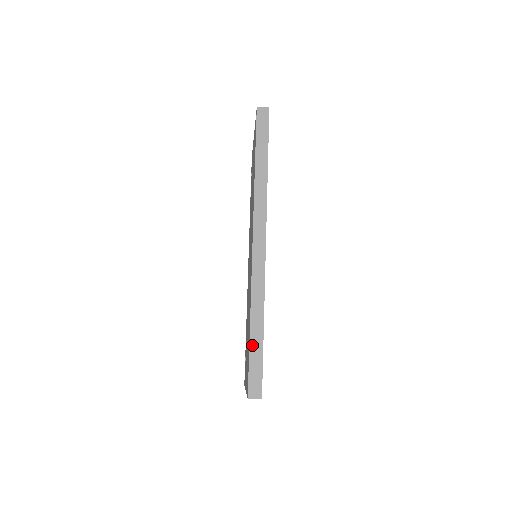
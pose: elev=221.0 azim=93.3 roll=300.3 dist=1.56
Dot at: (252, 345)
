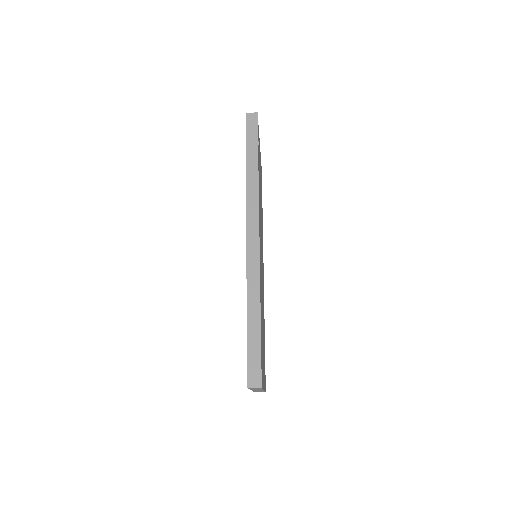
Dot at: (249, 333)
